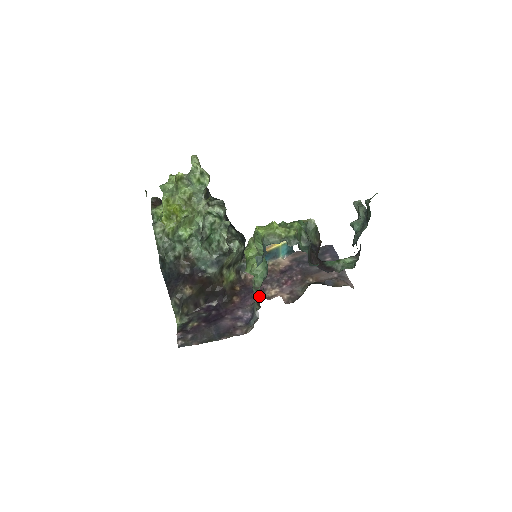
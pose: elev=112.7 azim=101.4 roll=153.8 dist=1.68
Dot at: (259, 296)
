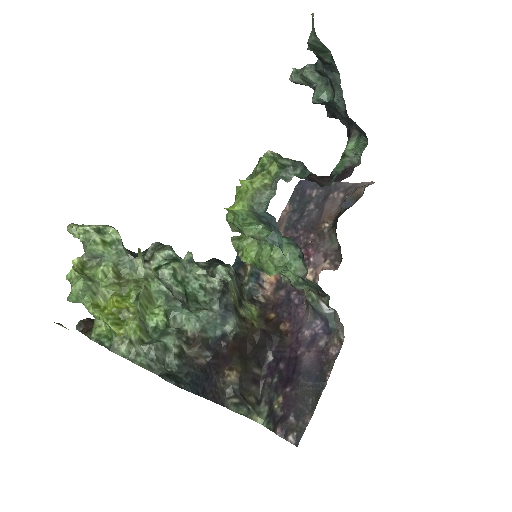
Dot at: (313, 285)
